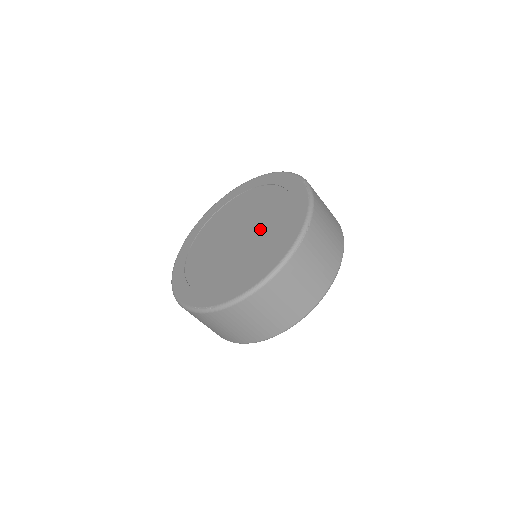
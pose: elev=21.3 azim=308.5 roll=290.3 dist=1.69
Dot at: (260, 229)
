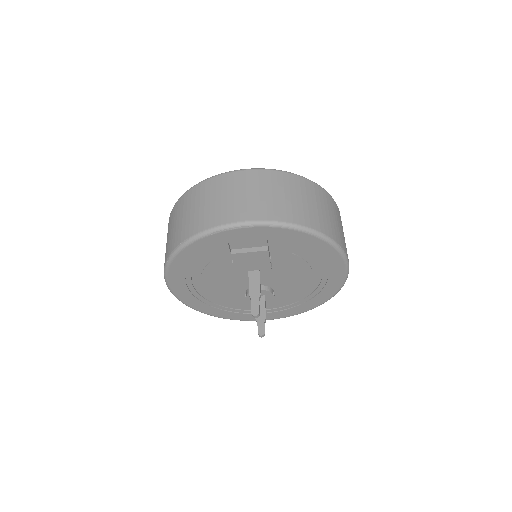
Dot at: occluded
